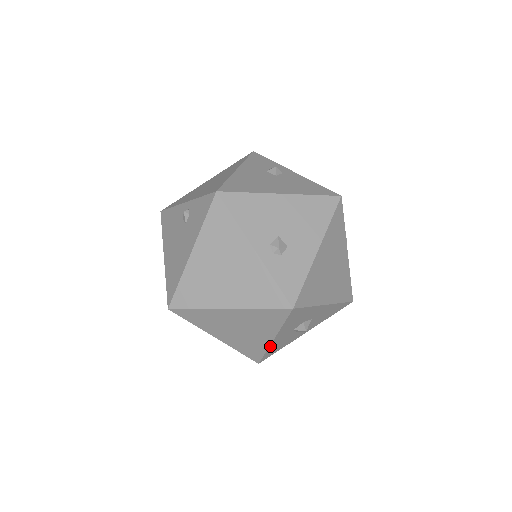
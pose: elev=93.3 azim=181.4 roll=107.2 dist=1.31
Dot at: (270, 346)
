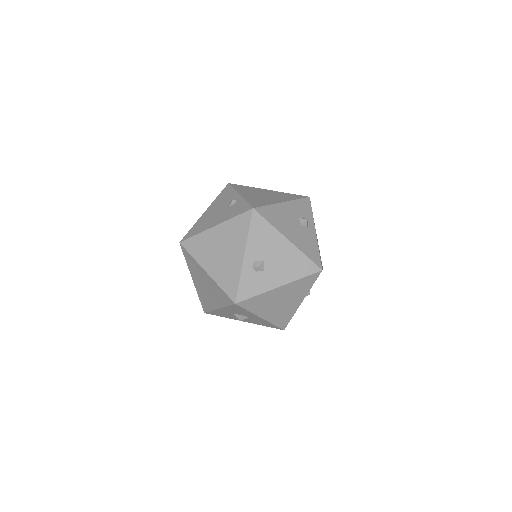
Dot at: (215, 310)
